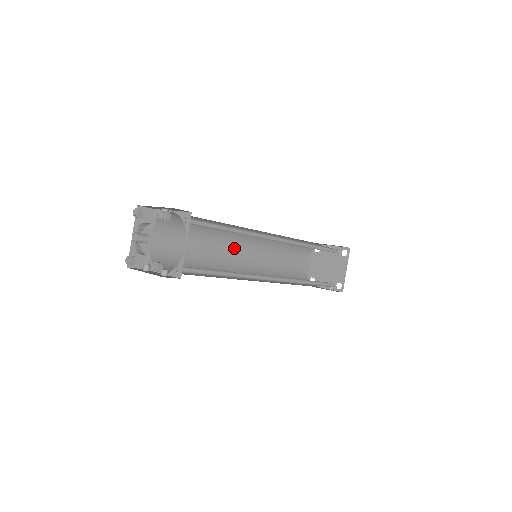
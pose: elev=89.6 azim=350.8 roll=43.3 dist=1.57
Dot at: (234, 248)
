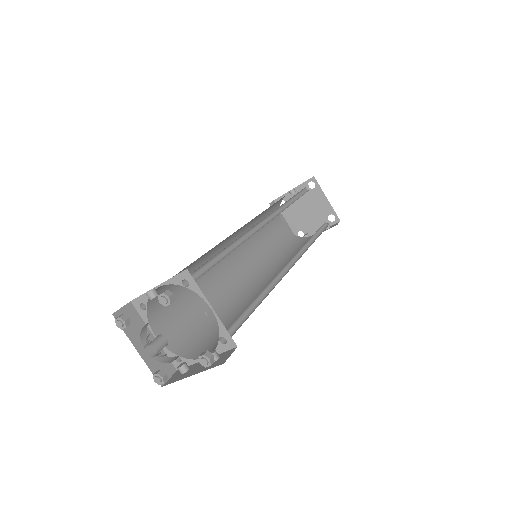
Dot at: (226, 267)
